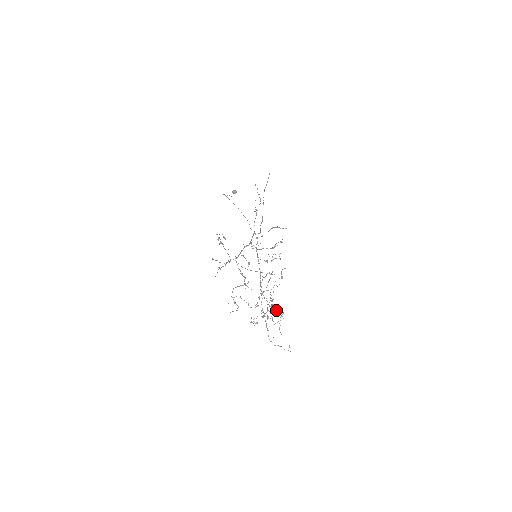
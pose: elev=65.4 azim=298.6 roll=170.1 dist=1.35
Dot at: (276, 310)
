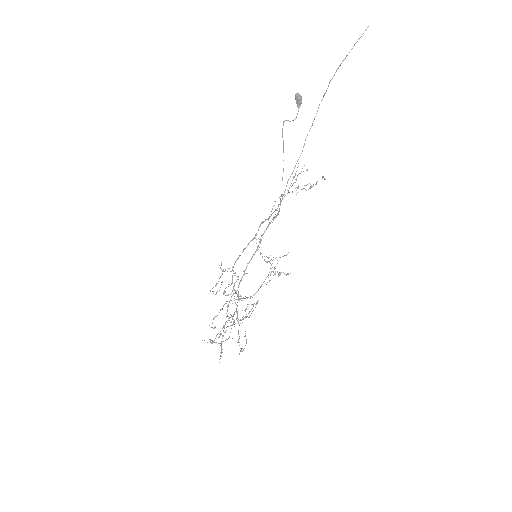
Dot at: occluded
